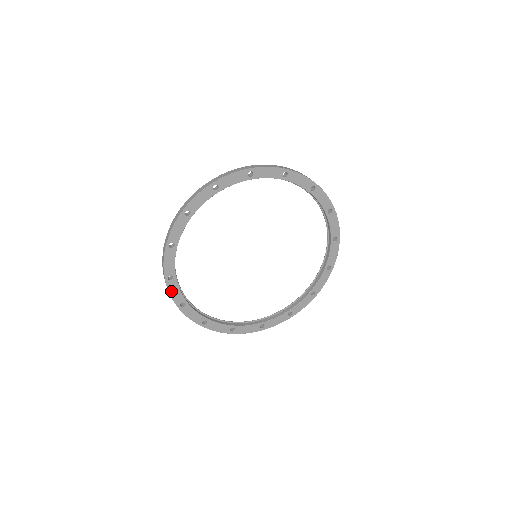
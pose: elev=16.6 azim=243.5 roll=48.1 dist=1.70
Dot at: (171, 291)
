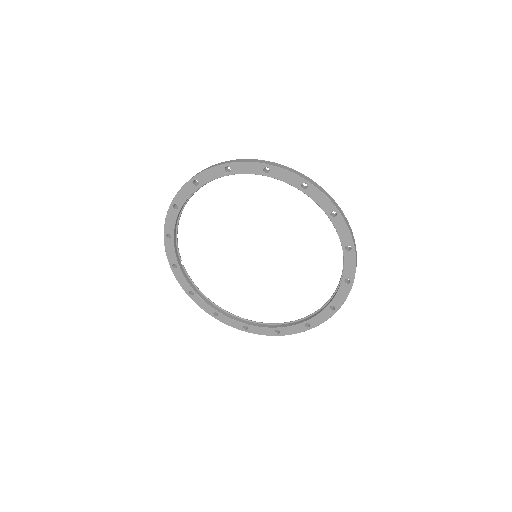
Dot at: (199, 304)
